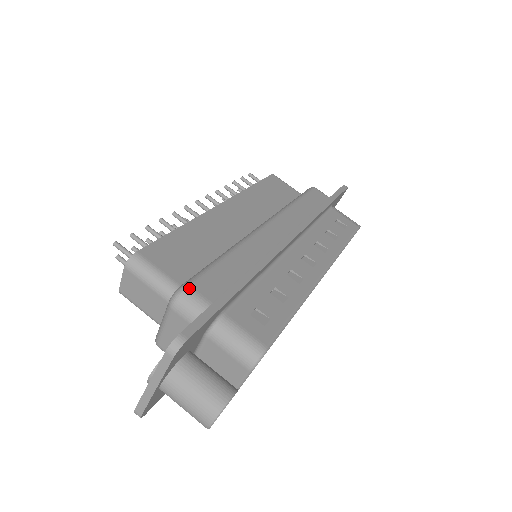
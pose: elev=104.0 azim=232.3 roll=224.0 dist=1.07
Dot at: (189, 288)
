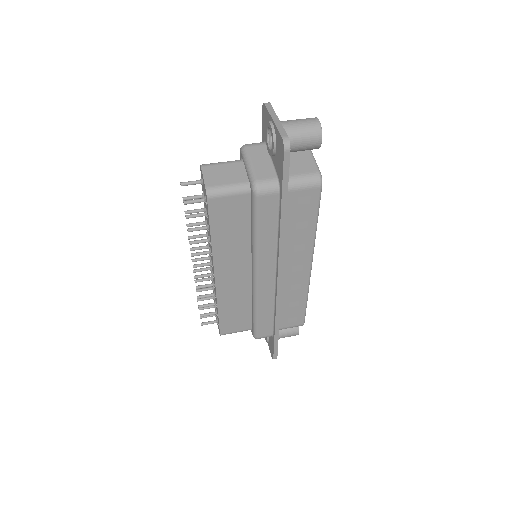
Dot at: occluded
